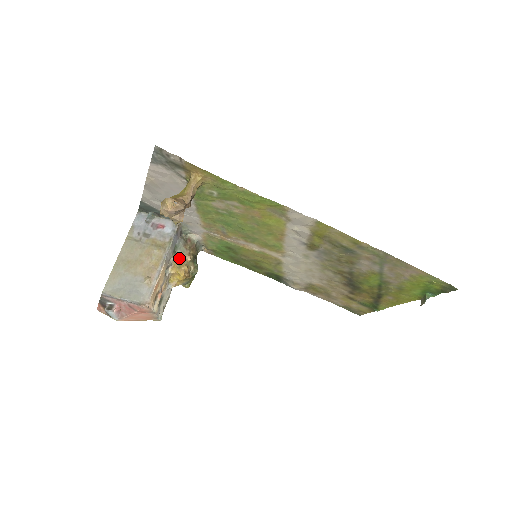
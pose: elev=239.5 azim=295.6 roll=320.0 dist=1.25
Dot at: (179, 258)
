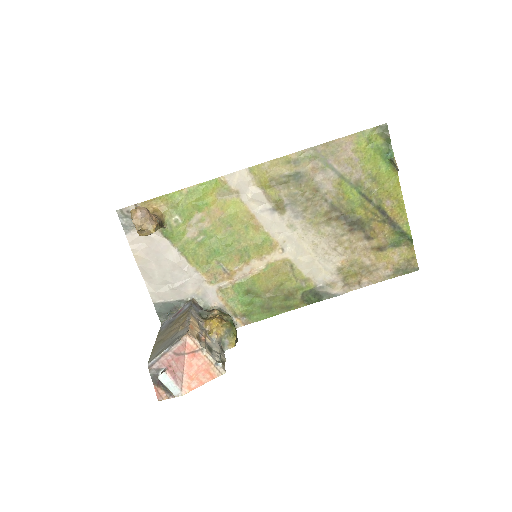
Dot at: (207, 317)
